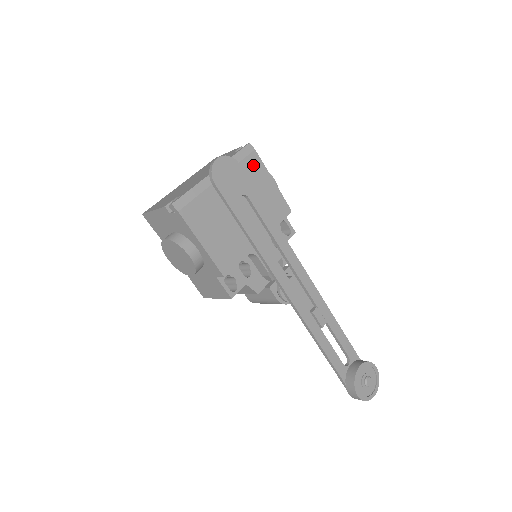
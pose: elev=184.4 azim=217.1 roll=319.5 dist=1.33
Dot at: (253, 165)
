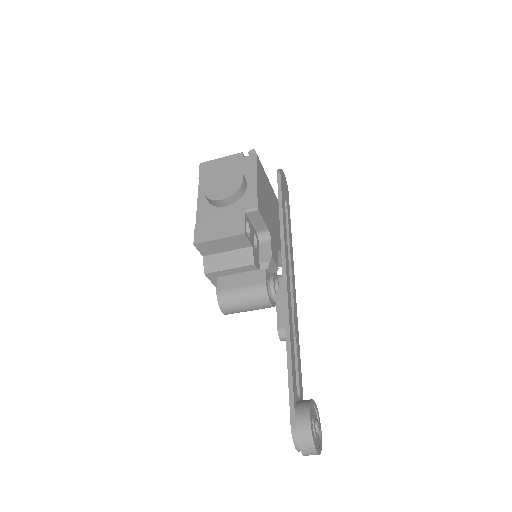
Dot at: occluded
